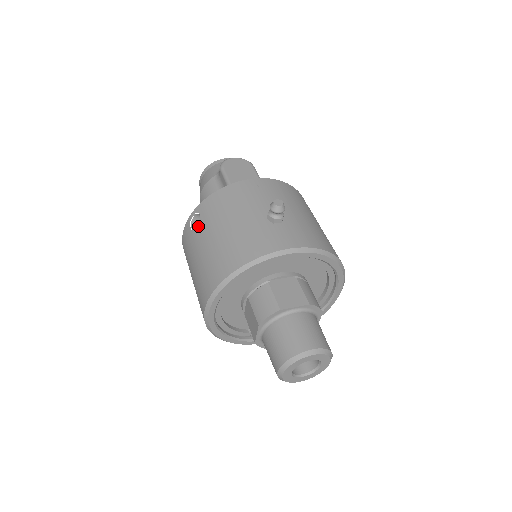
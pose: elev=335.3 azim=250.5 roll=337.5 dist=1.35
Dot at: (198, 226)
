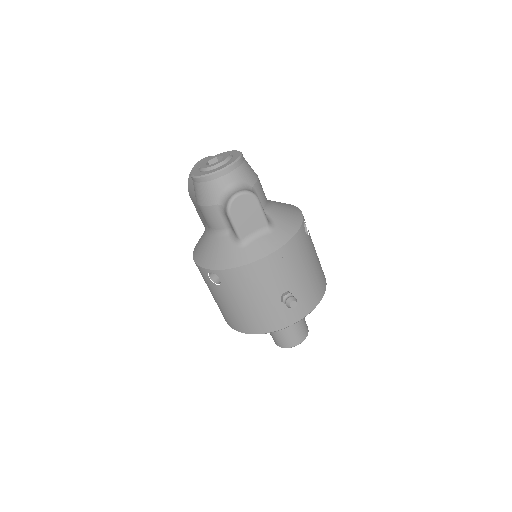
Dot at: (219, 286)
